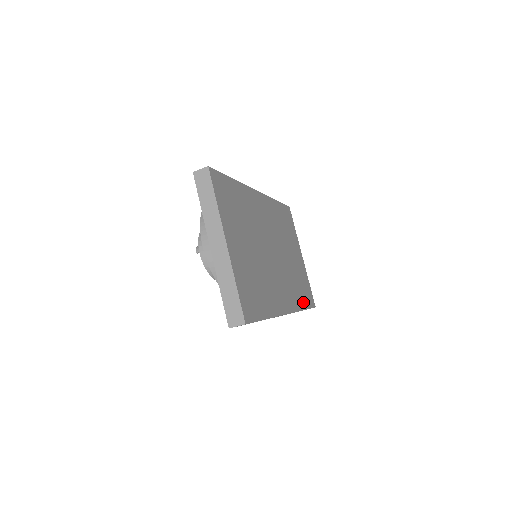
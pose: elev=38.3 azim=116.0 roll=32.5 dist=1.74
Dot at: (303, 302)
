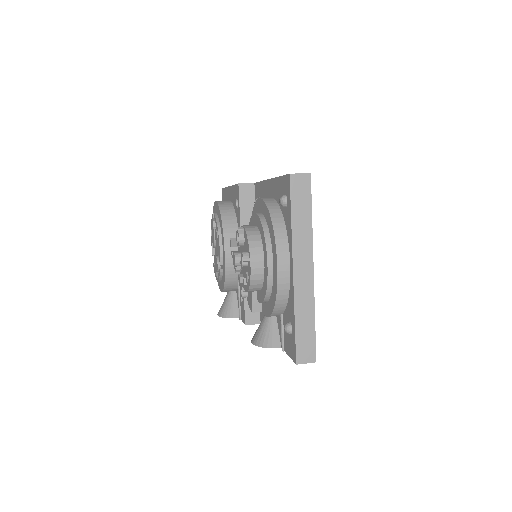
Dot at: occluded
